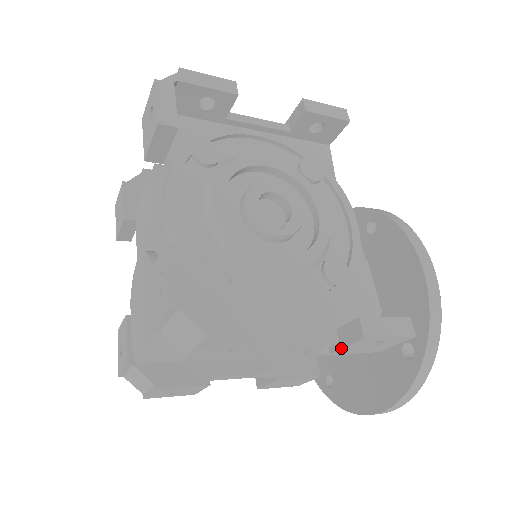
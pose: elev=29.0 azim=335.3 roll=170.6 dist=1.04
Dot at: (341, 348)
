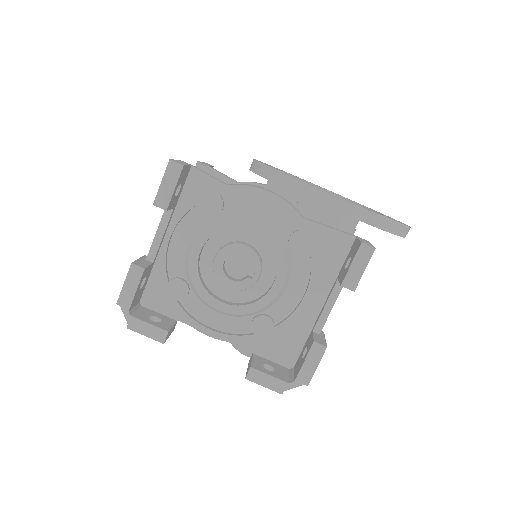
Dot at: occluded
